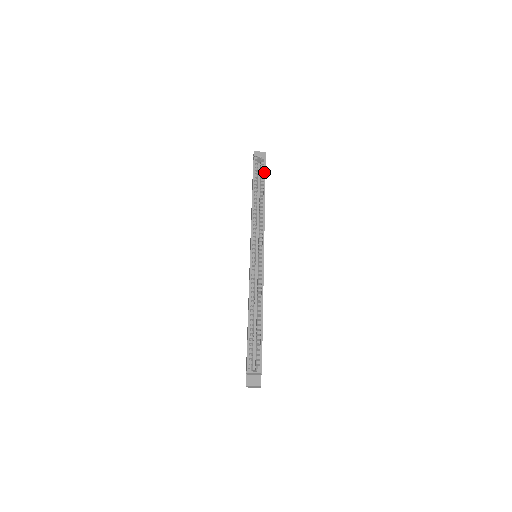
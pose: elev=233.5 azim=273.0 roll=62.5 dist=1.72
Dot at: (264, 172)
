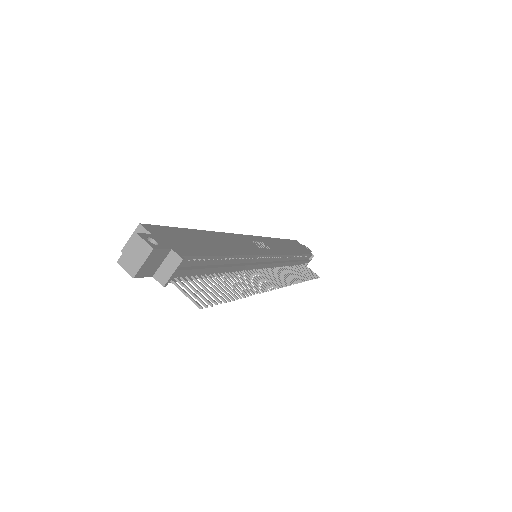
Dot at: occluded
